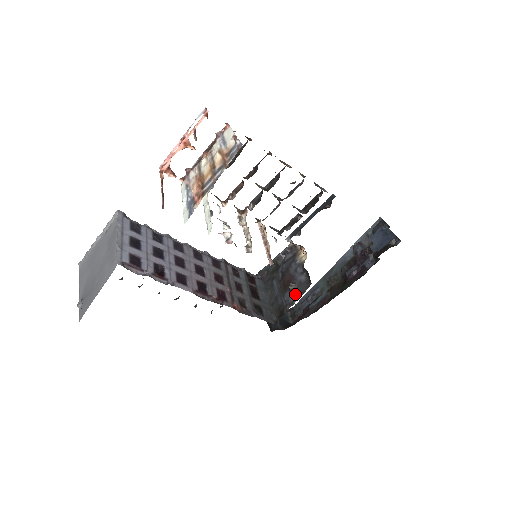
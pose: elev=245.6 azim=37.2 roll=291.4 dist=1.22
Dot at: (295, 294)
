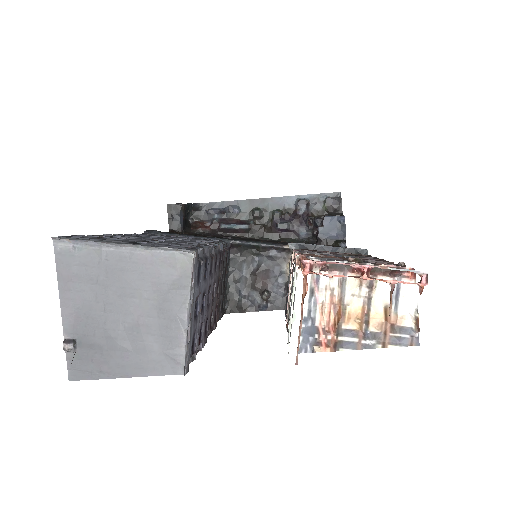
Dot at: (265, 306)
